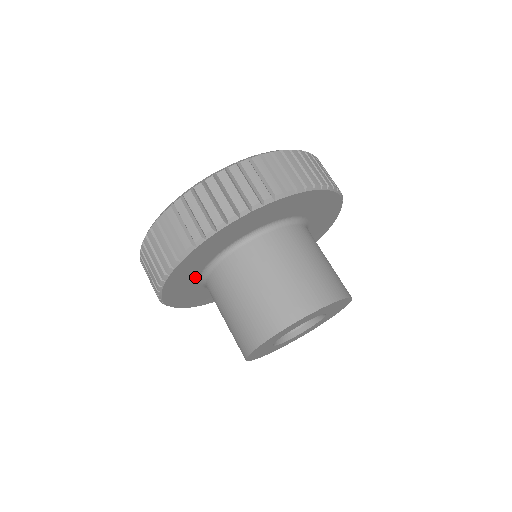
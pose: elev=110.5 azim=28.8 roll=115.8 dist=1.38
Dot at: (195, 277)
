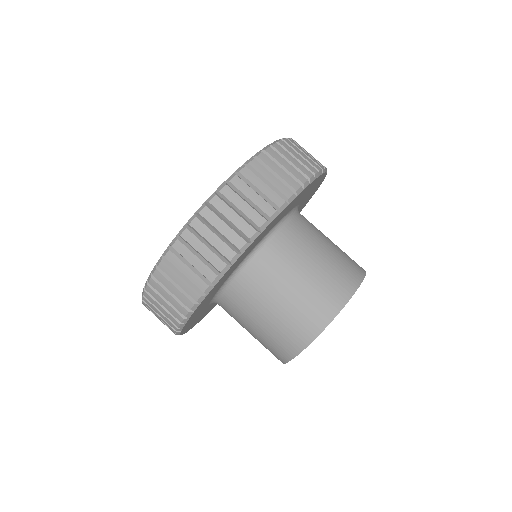
Dot at: (218, 288)
